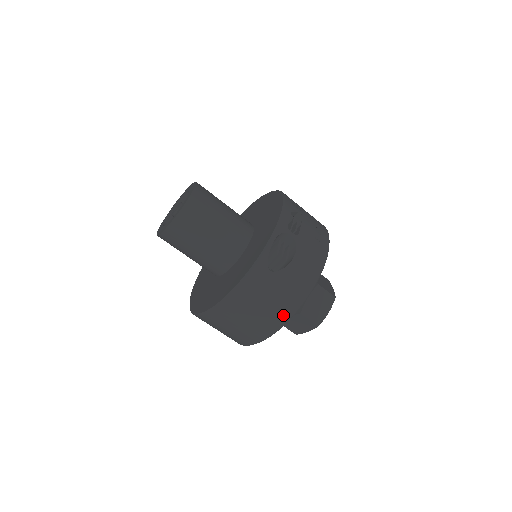
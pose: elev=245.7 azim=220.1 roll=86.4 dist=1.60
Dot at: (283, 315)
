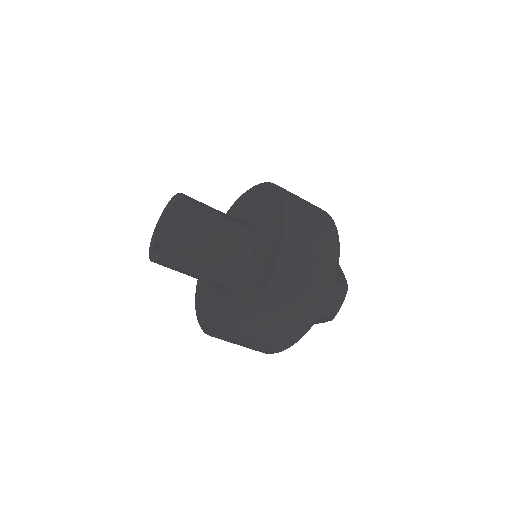
Dot at: (333, 250)
